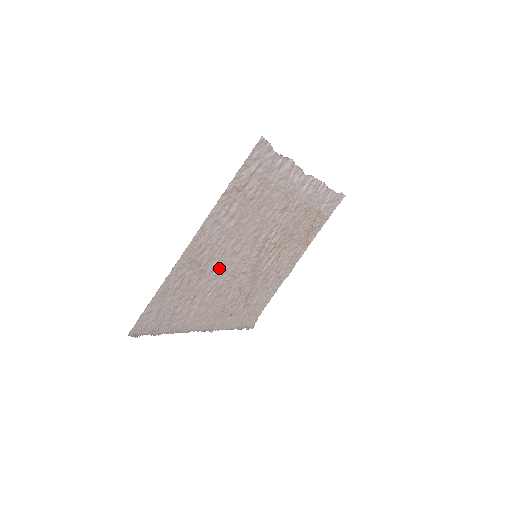
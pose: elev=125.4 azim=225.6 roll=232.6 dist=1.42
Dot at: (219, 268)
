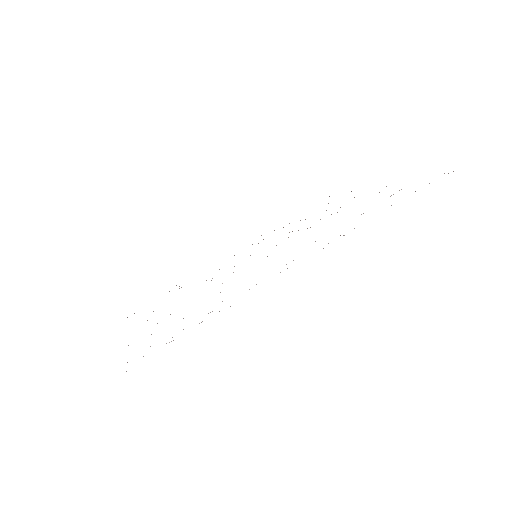
Dot at: occluded
